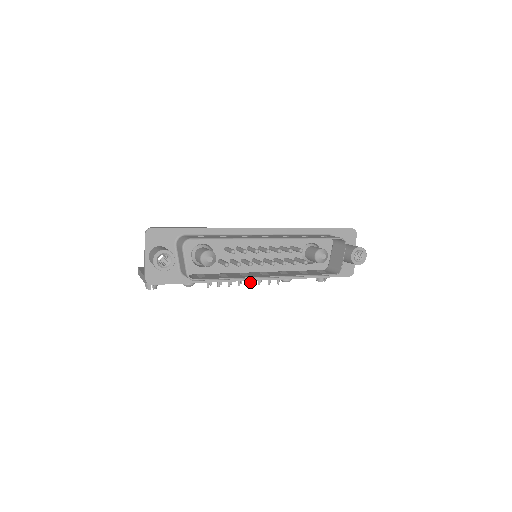
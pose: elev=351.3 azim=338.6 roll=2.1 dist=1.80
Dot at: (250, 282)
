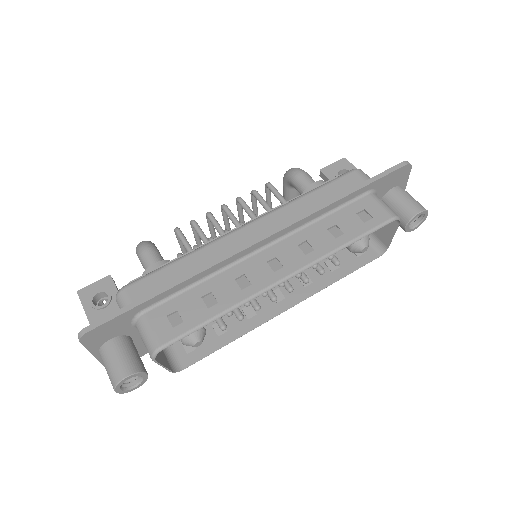
Dot at: occluded
